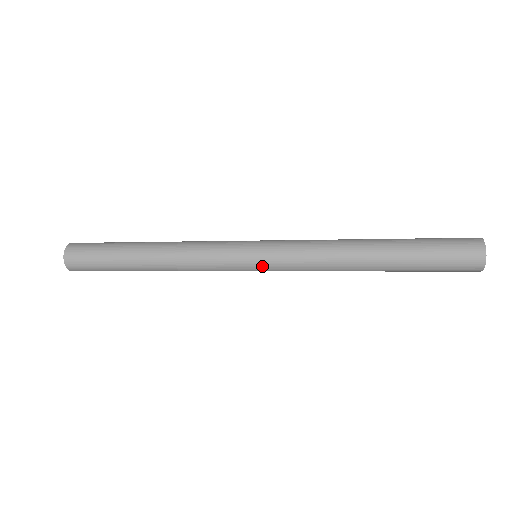
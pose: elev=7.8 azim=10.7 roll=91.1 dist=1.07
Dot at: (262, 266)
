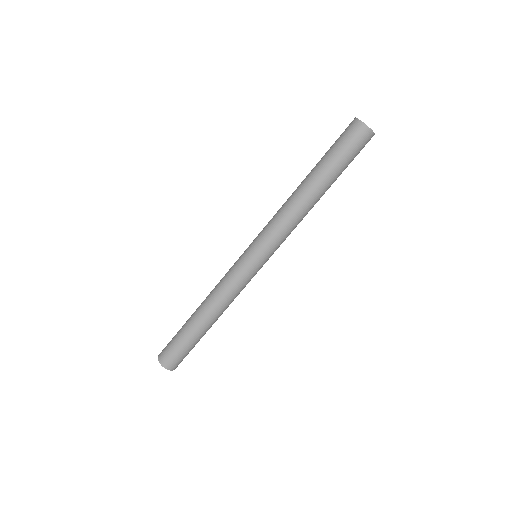
Dot at: (256, 251)
